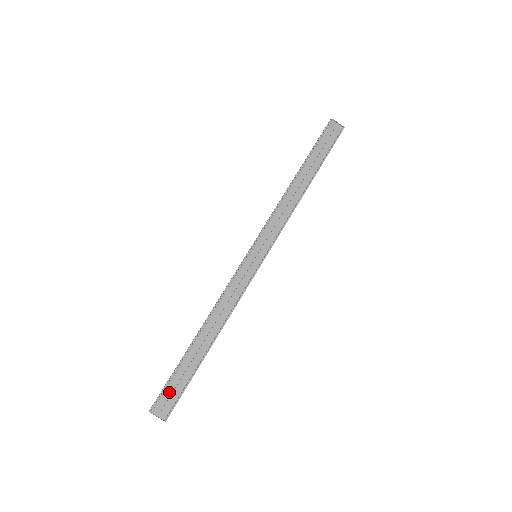
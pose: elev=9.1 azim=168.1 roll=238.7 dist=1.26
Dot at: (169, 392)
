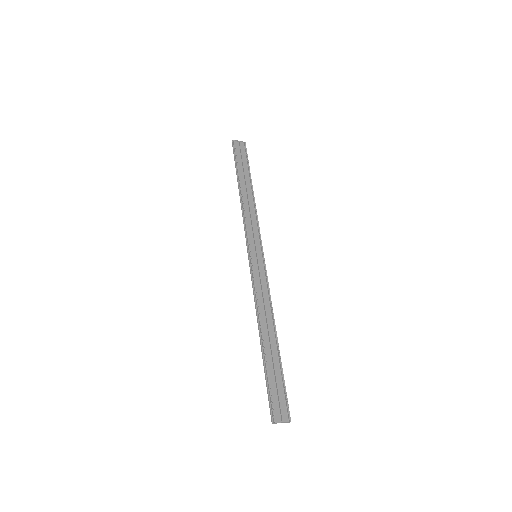
Dot at: (275, 397)
